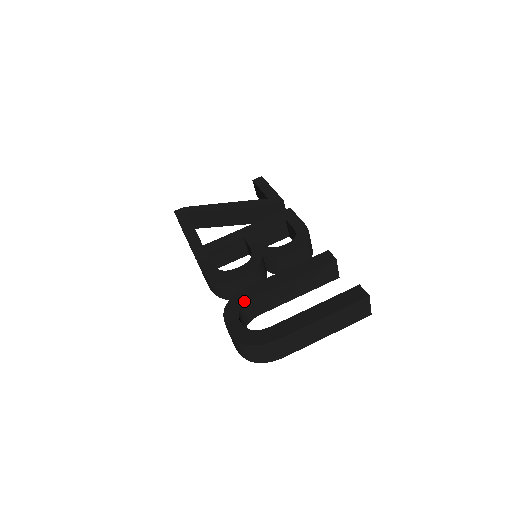
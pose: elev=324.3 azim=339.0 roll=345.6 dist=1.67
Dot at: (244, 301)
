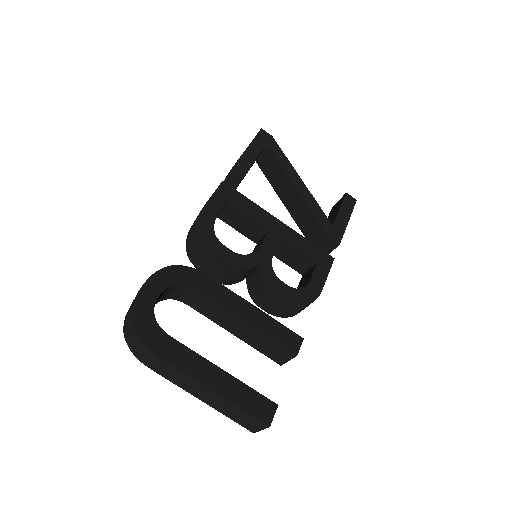
Dot at: (188, 283)
